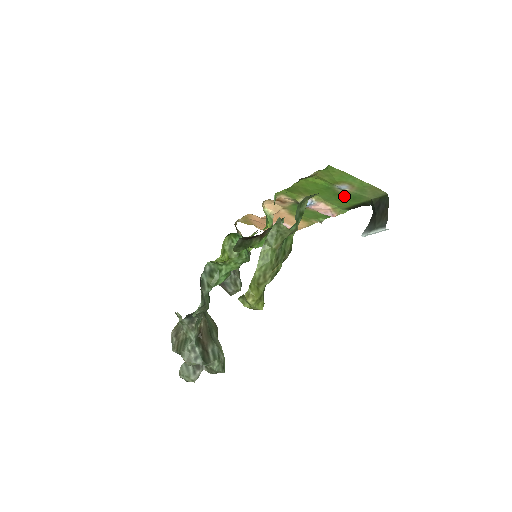
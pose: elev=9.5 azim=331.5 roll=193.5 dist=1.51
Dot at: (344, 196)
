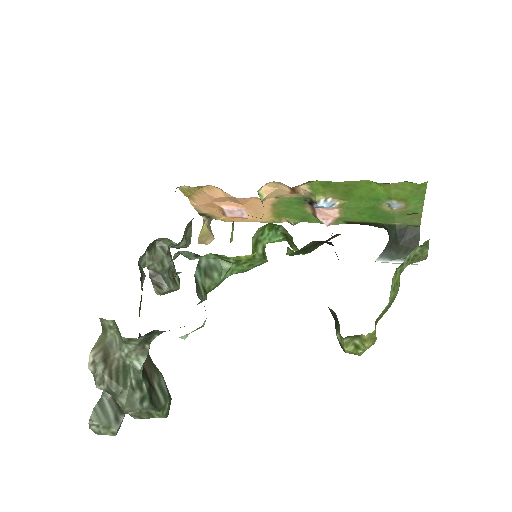
Dot at: (375, 212)
